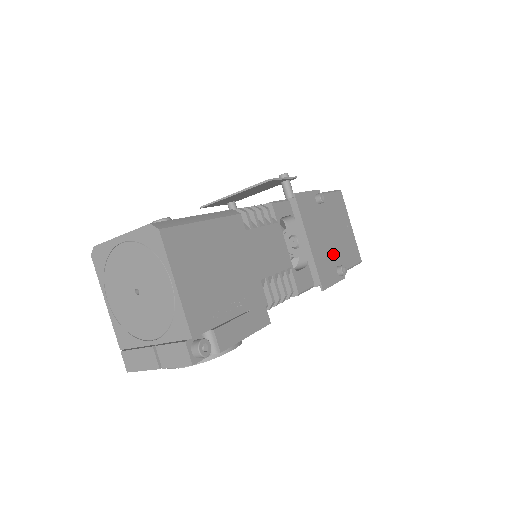
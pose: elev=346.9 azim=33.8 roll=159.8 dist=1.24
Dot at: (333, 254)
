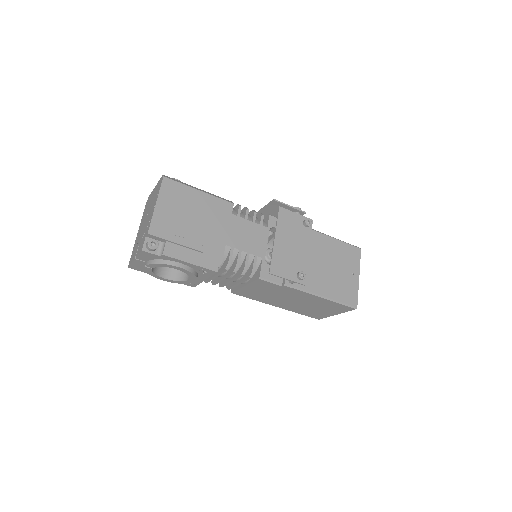
Dot at: (300, 263)
